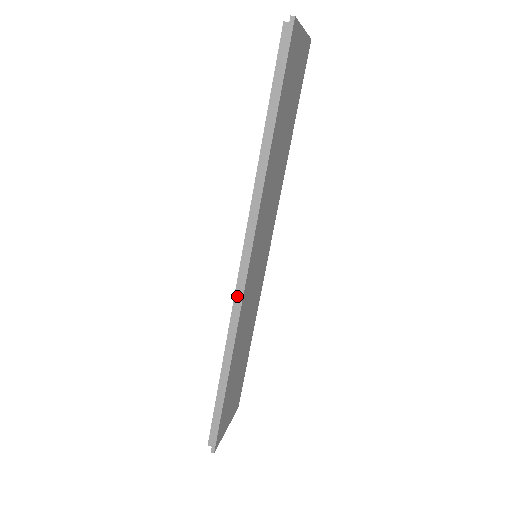
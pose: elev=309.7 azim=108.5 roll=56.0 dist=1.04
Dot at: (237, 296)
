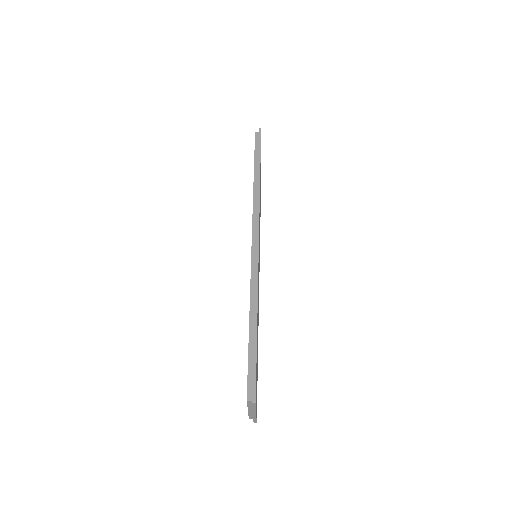
Dot at: (253, 259)
